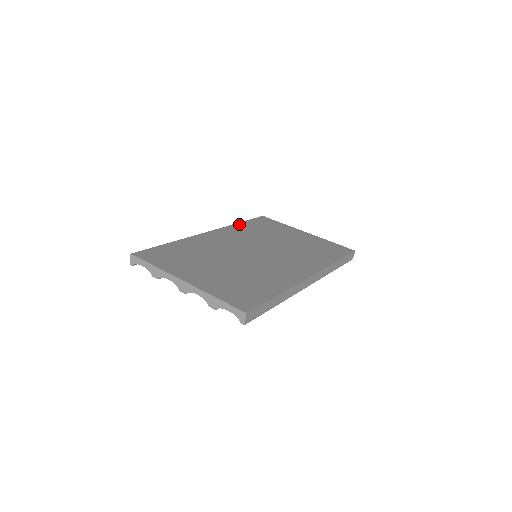
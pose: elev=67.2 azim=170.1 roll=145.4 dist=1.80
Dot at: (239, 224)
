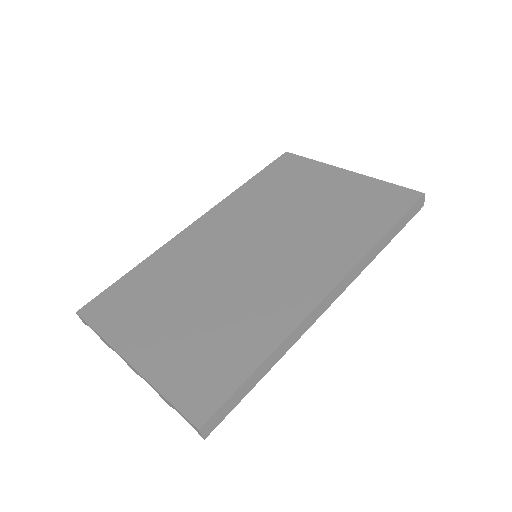
Dot at: (244, 187)
